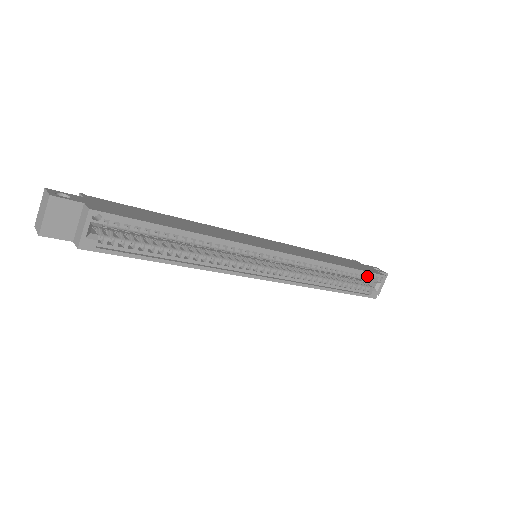
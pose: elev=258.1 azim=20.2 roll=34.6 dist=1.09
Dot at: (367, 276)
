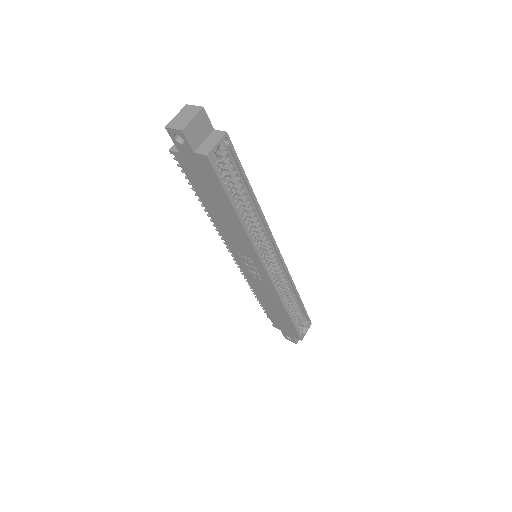
Dot at: (303, 317)
